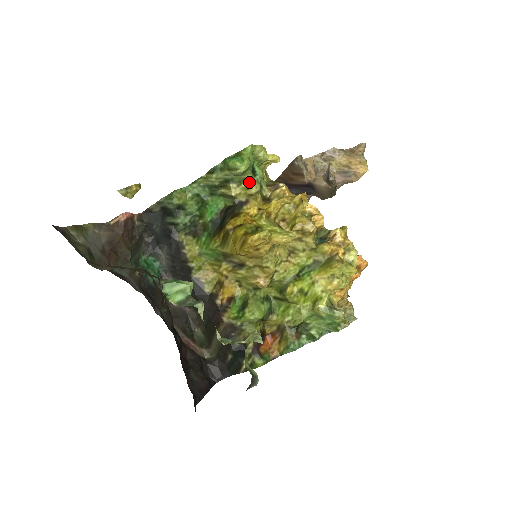
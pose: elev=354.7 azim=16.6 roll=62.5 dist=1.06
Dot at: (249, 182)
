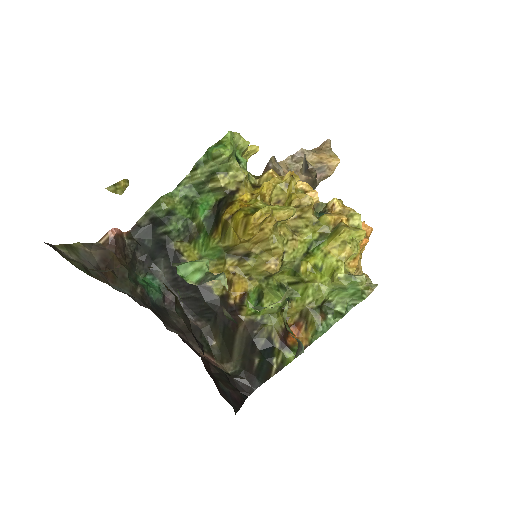
Dot at: (236, 168)
